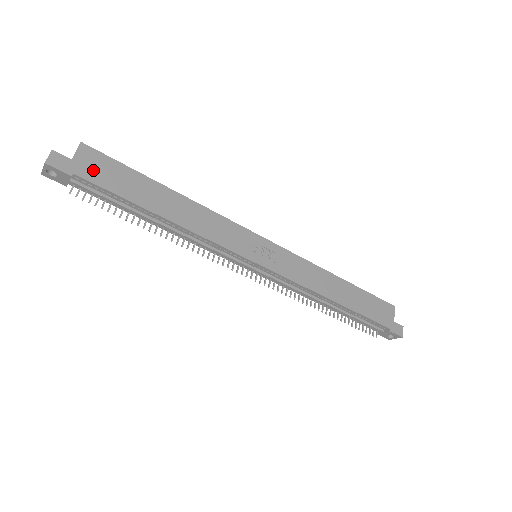
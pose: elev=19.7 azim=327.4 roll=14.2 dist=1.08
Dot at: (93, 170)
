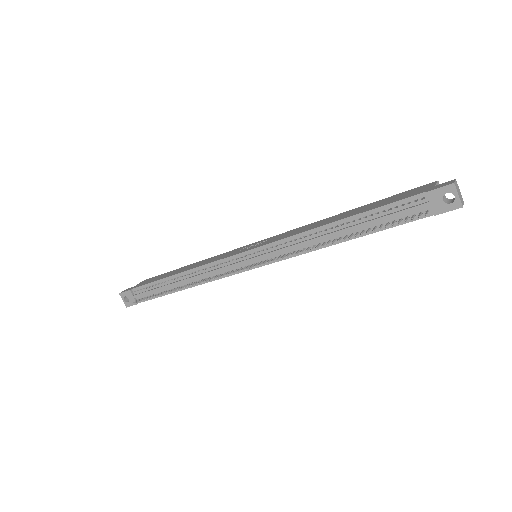
Dot at: (144, 283)
